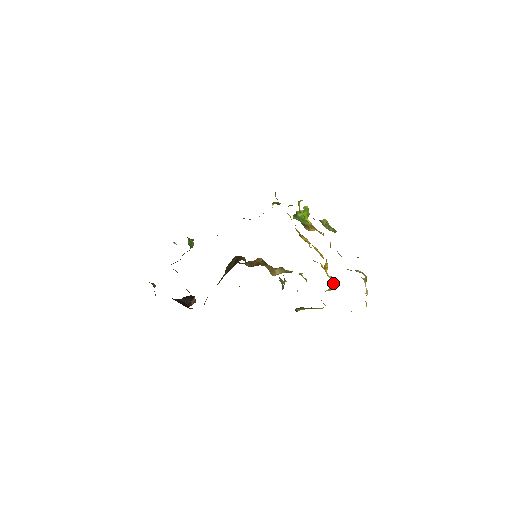
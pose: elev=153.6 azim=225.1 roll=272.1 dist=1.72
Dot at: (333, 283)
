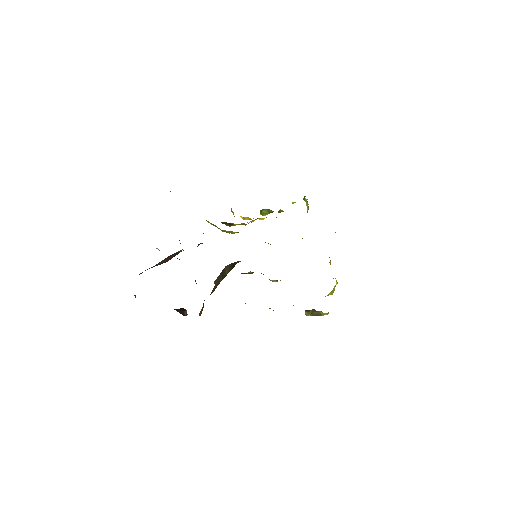
Dot at: (336, 283)
